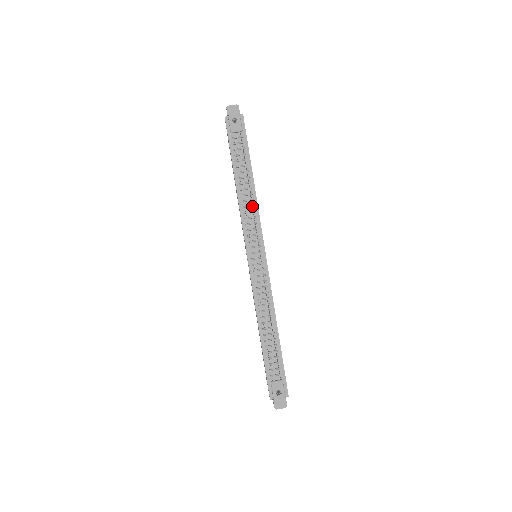
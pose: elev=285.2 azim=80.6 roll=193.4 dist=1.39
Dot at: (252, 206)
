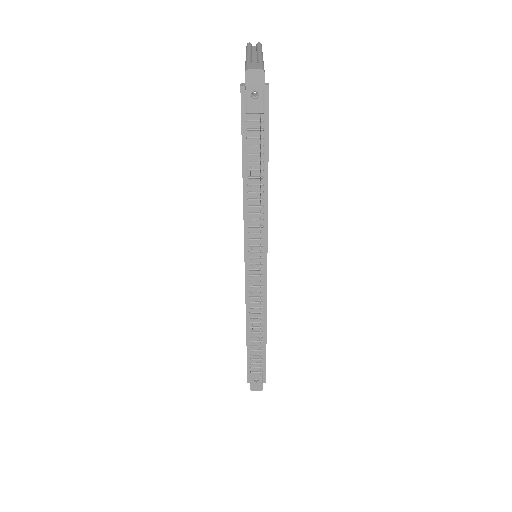
Dot at: (260, 218)
